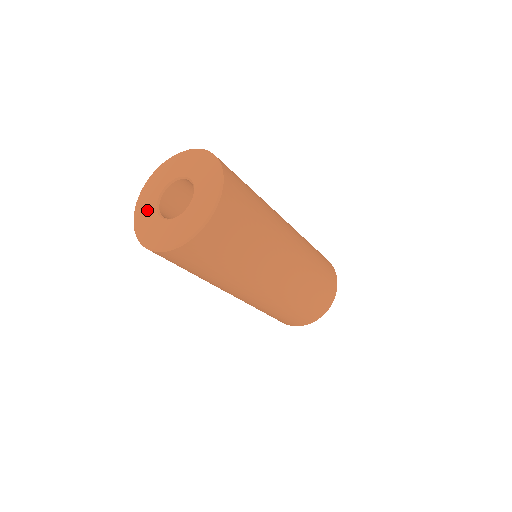
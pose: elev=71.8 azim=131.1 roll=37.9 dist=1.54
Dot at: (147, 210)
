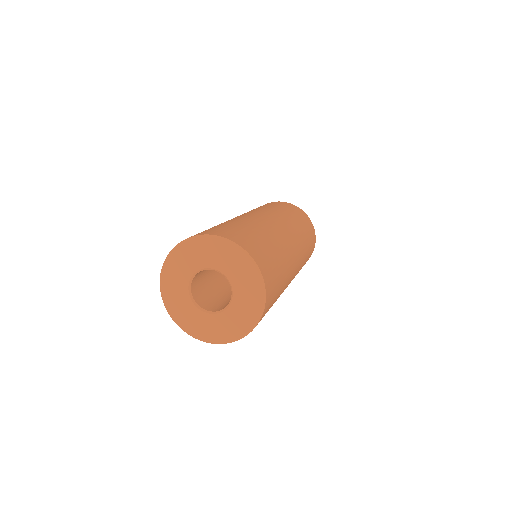
Dot at: (177, 287)
